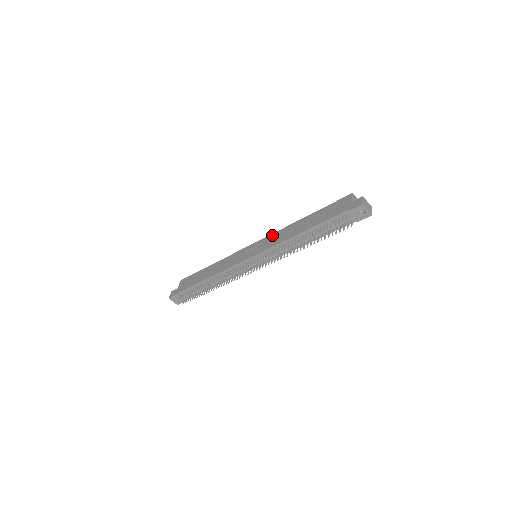
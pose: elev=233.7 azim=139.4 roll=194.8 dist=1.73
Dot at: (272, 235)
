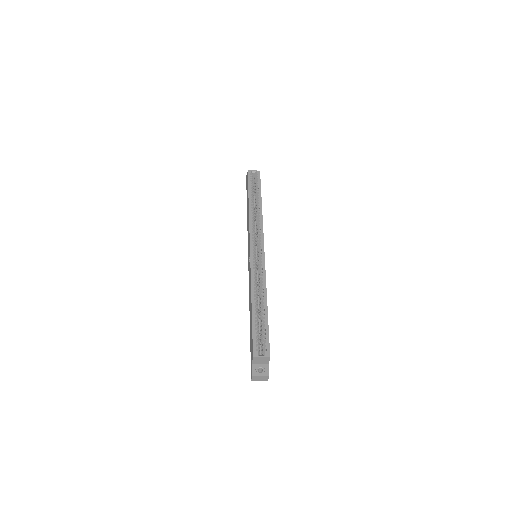
Dot at: (250, 271)
